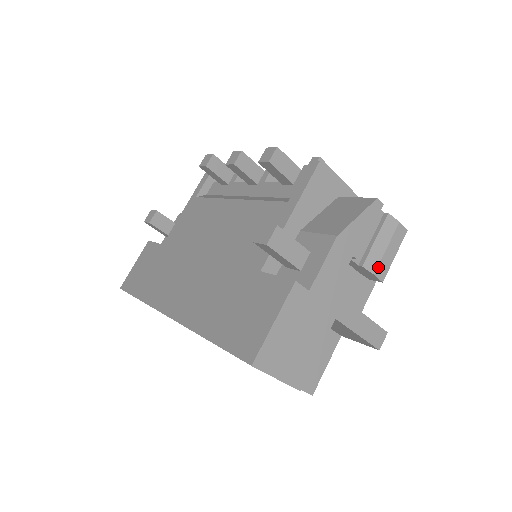
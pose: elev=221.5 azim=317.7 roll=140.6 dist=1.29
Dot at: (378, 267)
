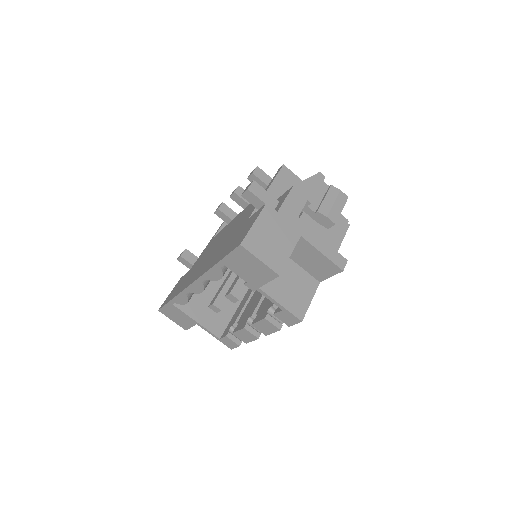
Dot at: (329, 213)
